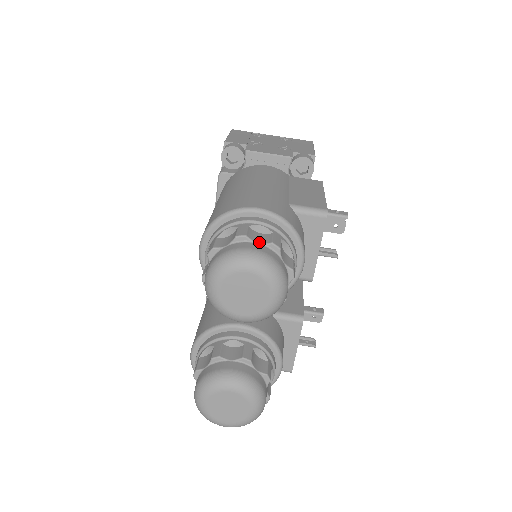
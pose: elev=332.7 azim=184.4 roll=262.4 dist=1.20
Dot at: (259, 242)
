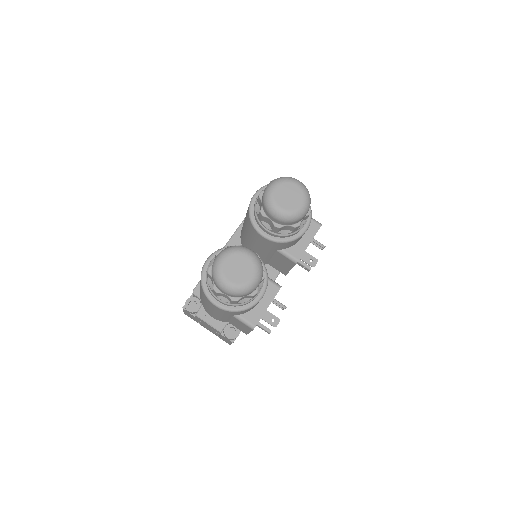
Dot at: occluded
